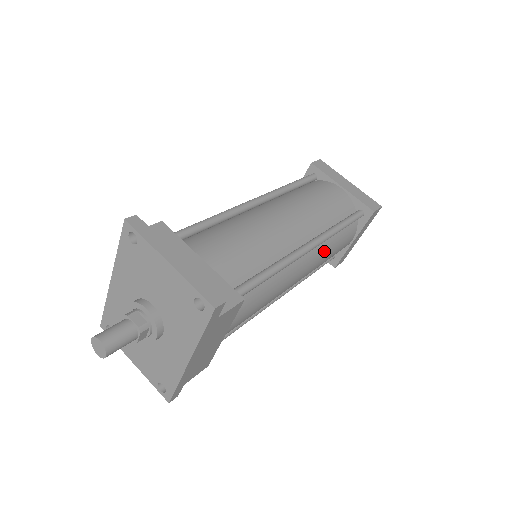
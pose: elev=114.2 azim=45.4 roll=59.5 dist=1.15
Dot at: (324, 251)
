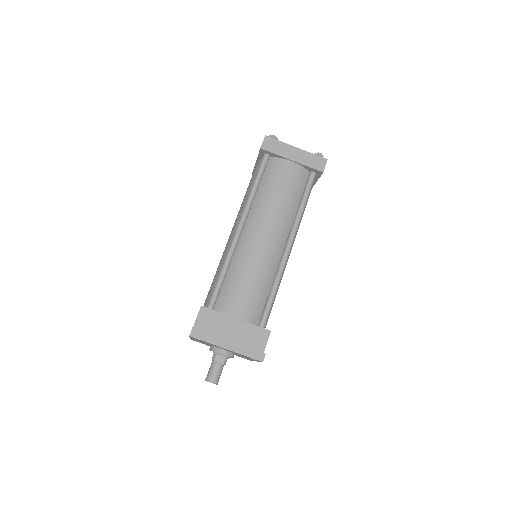
Dot at: (298, 226)
